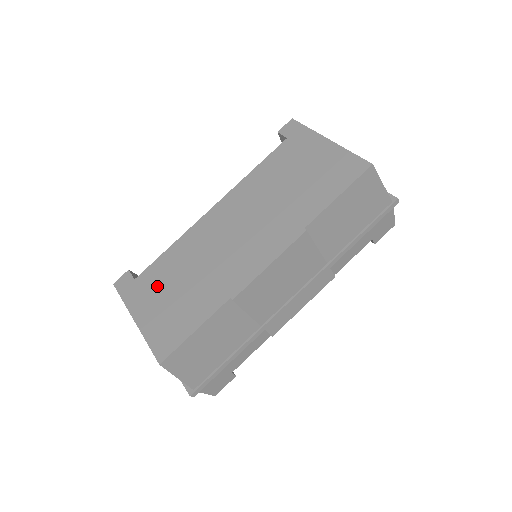
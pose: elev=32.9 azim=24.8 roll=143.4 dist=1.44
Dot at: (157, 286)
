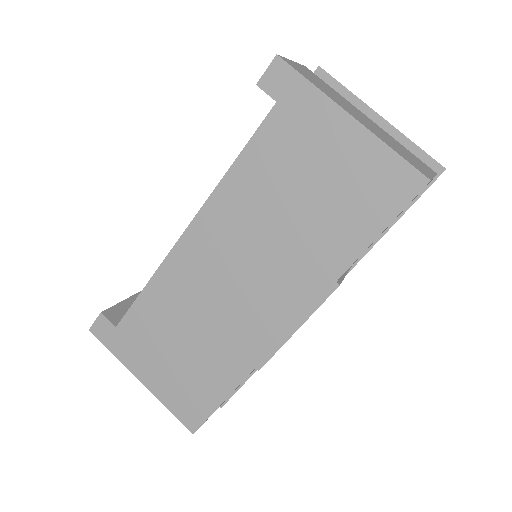
Dot at: (151, 341)
